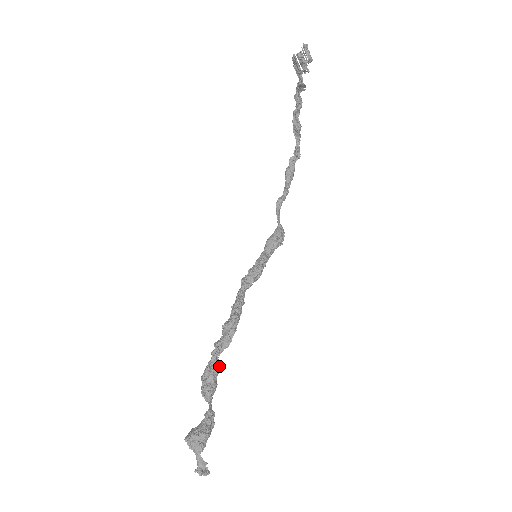
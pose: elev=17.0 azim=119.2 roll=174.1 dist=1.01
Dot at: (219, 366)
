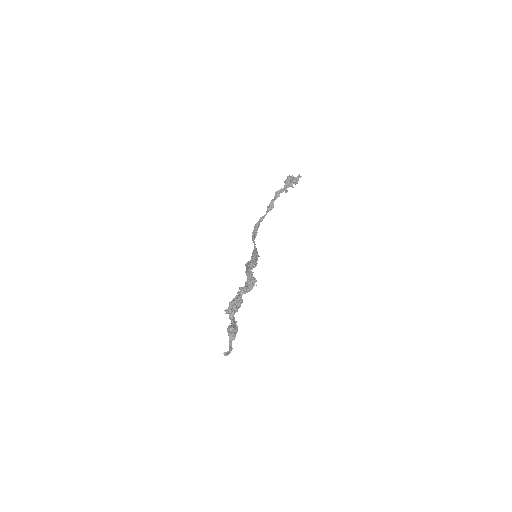
Dot at: occluded
